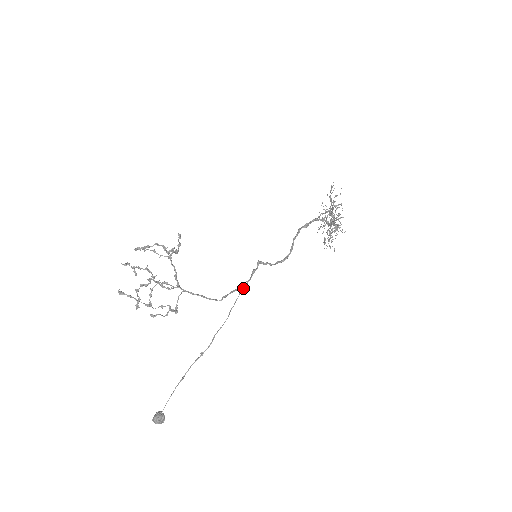
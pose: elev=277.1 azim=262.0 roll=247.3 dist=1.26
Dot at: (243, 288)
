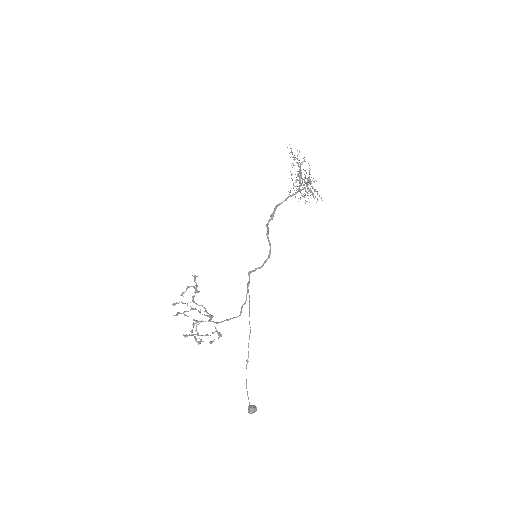
Dot at: occluded
